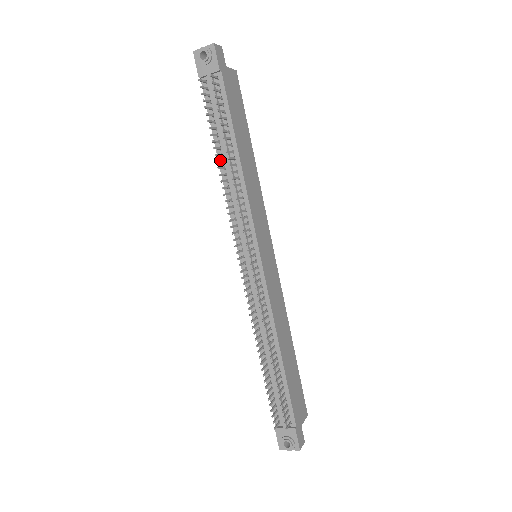
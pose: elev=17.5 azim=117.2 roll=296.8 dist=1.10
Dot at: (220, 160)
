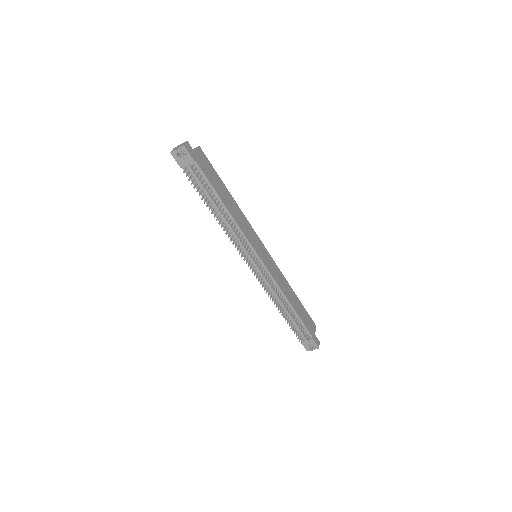
Dot at: (215, 214)
